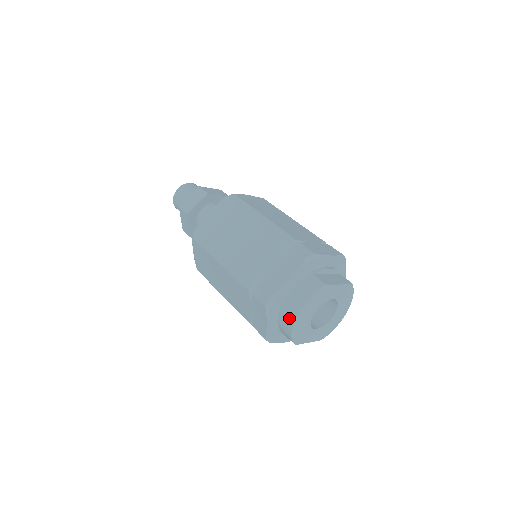
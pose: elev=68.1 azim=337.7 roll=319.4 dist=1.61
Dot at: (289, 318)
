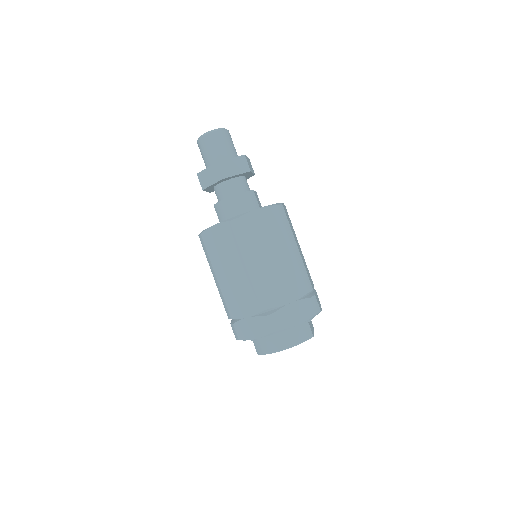
Dot at: (276, 345)
